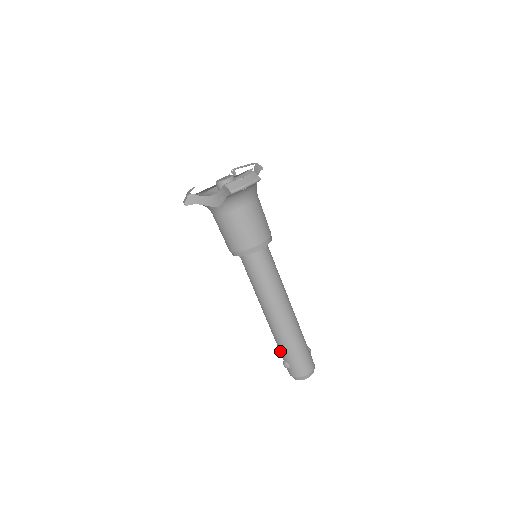
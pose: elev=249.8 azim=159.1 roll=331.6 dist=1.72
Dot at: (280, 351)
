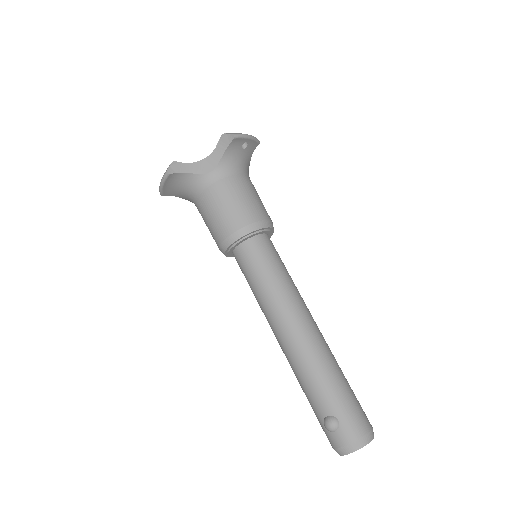
Dot at: (316, 398)
